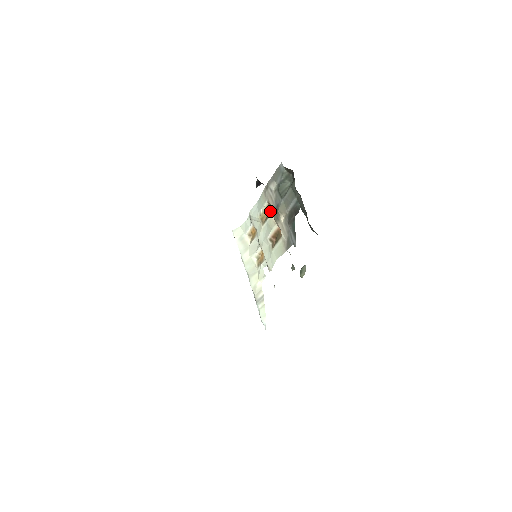
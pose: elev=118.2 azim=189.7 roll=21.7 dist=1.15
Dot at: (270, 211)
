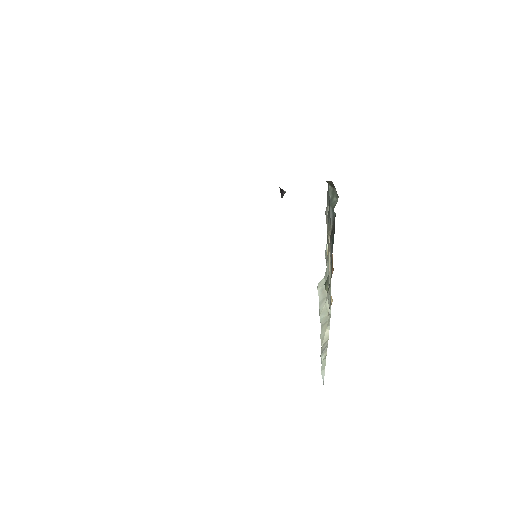
Dot at: occluded
